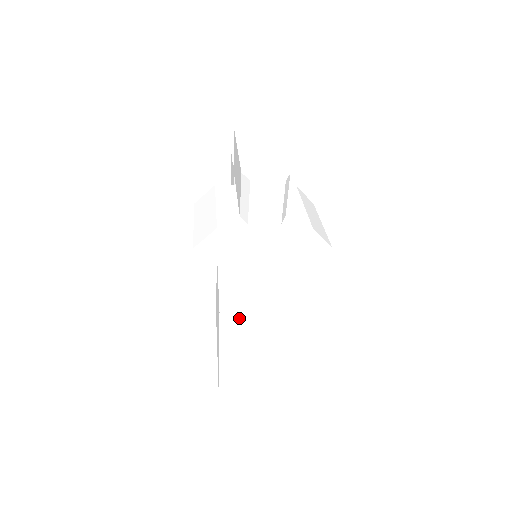
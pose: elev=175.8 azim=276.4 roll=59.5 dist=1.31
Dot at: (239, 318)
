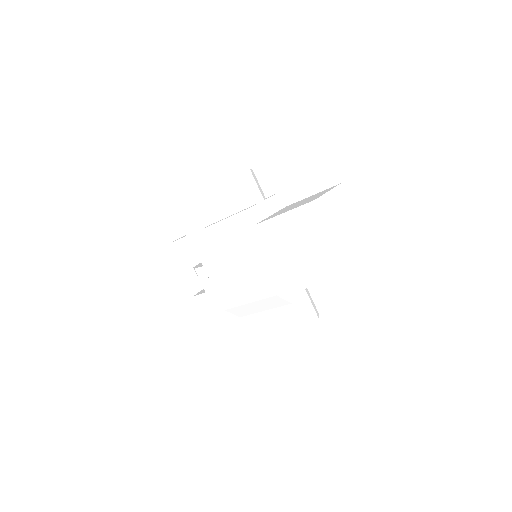
Dot at: (322, 202)
